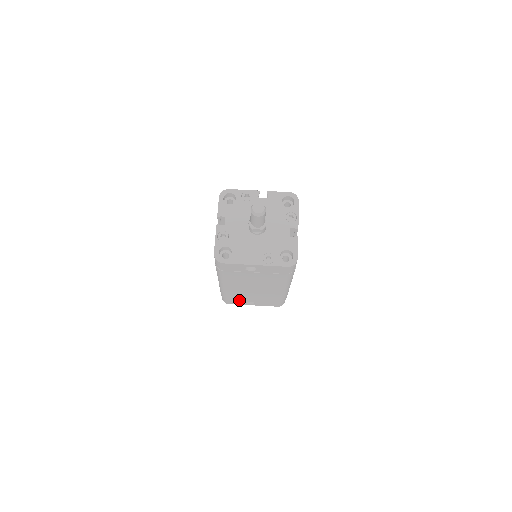
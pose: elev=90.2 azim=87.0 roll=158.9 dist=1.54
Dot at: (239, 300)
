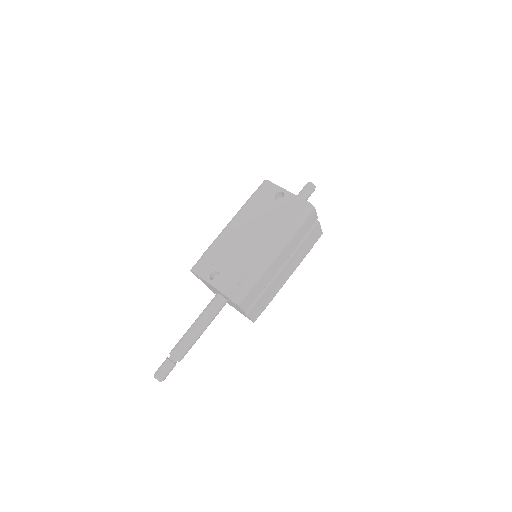
Dot at: (212, 264)
